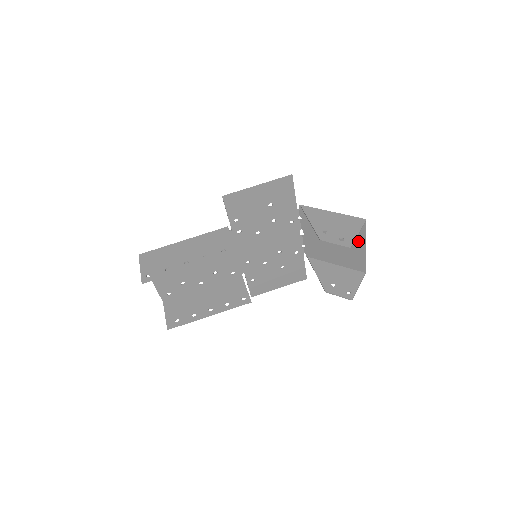
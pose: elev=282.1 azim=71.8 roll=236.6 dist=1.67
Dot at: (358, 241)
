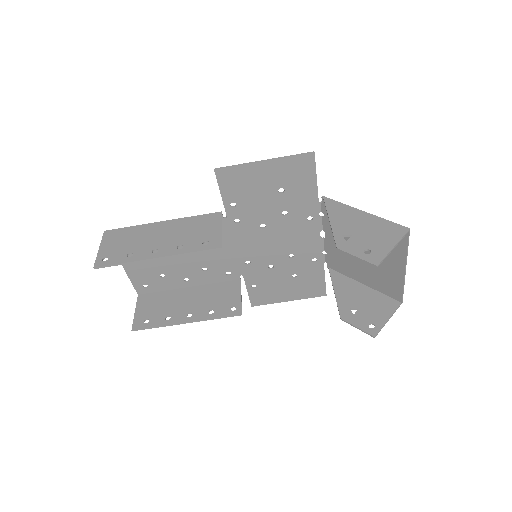
Dot at: (395, 258)
